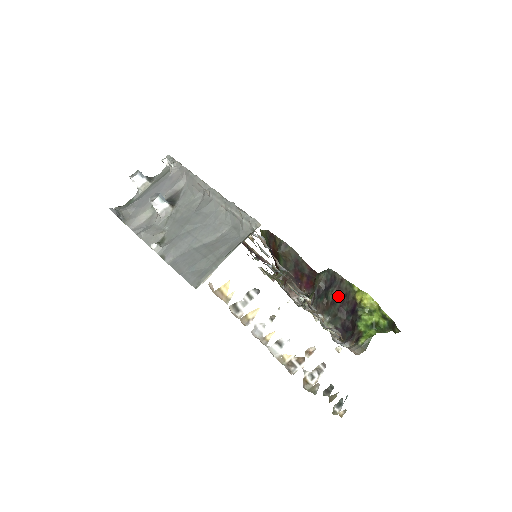
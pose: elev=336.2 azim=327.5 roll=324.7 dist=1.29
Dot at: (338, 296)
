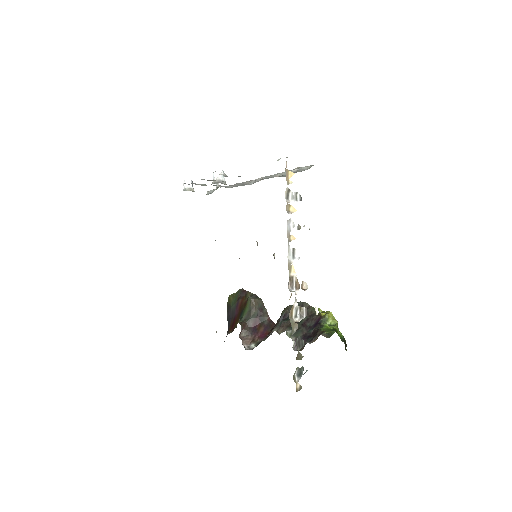
Dot at: occluded
